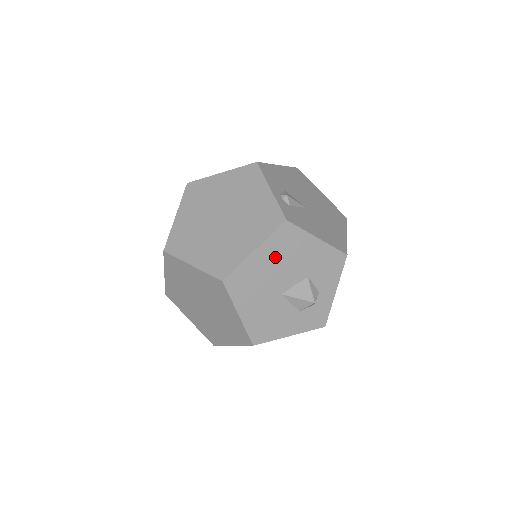
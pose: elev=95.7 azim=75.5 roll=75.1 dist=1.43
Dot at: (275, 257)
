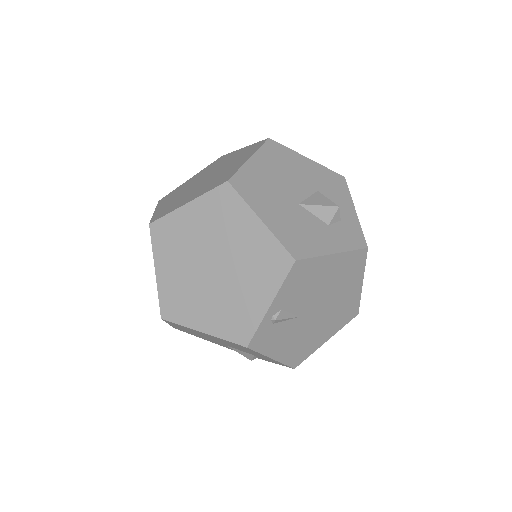
Dot at: (274, 167)
